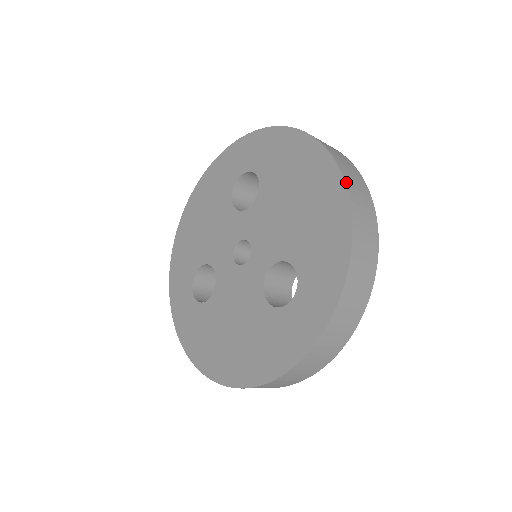
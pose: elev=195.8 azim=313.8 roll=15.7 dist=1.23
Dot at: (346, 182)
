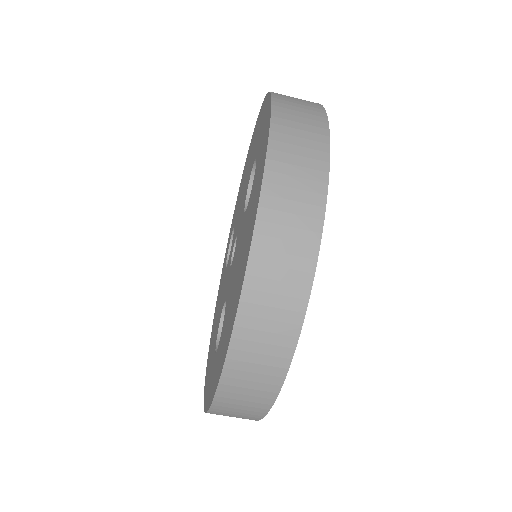
Dot at: occluded
